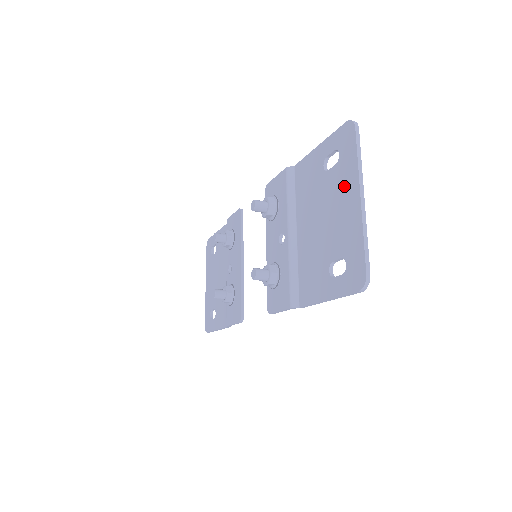
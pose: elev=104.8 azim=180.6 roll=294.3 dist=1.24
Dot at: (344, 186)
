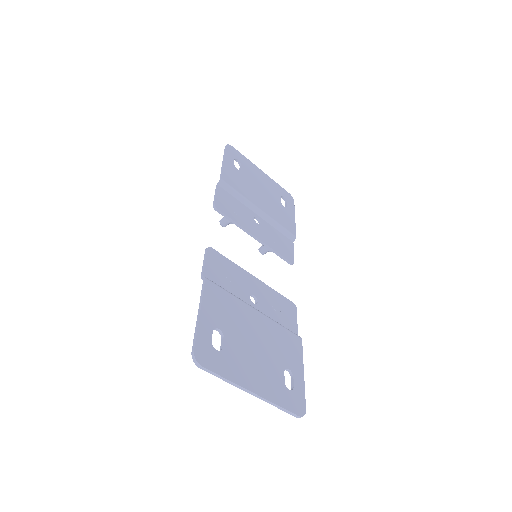
Dot at: (238, 369)
